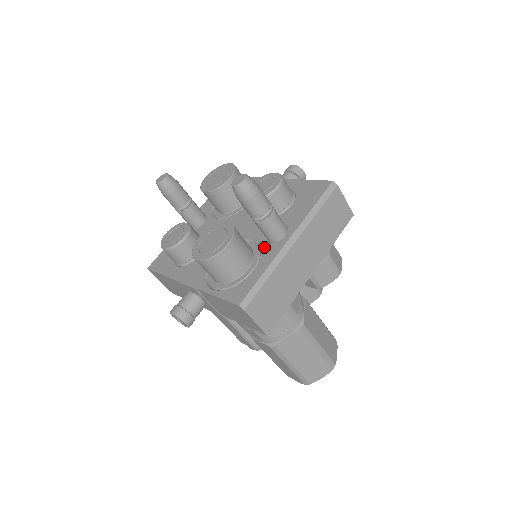
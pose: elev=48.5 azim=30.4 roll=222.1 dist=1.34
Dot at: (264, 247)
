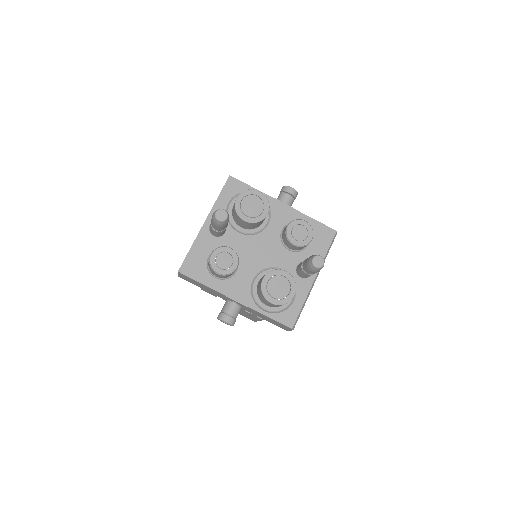
Dot at: (297, 281)
